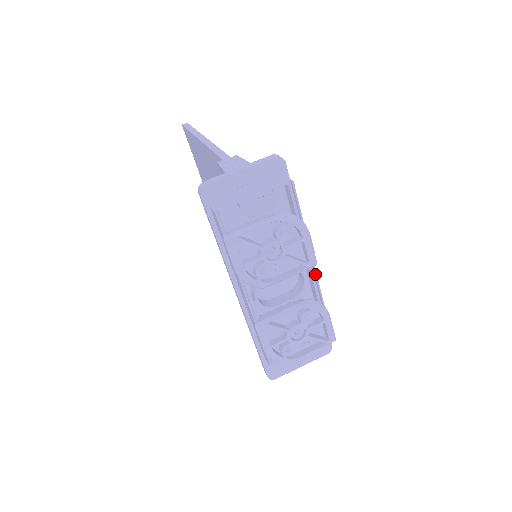
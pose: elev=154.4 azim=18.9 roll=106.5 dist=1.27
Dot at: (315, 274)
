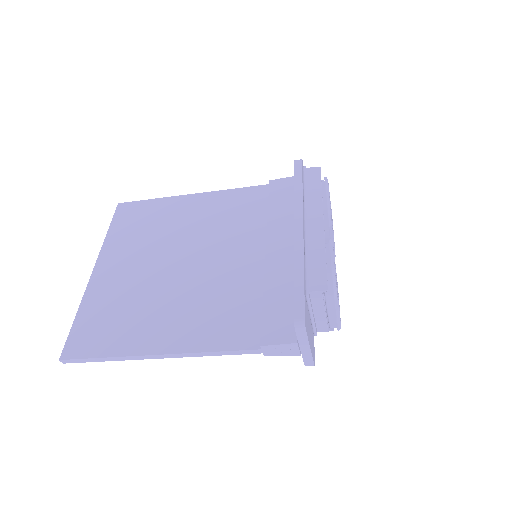
Dot at: occluded
